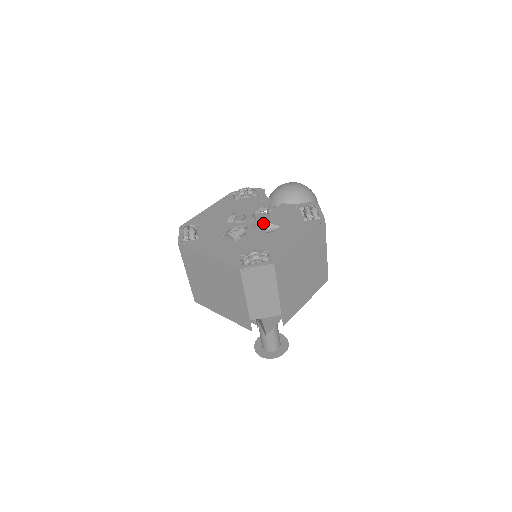
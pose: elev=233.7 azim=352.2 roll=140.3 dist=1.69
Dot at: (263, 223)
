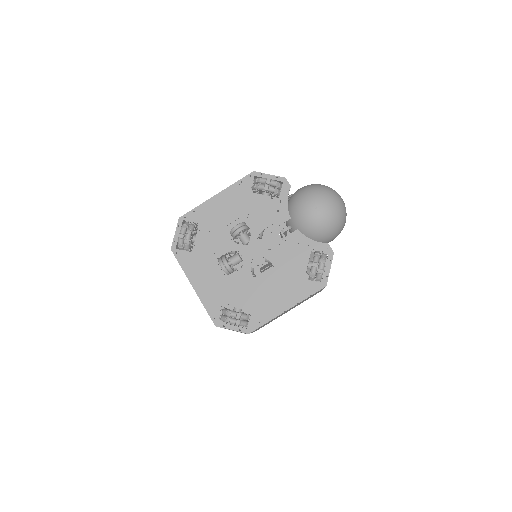
Dot at: (271, 236)
